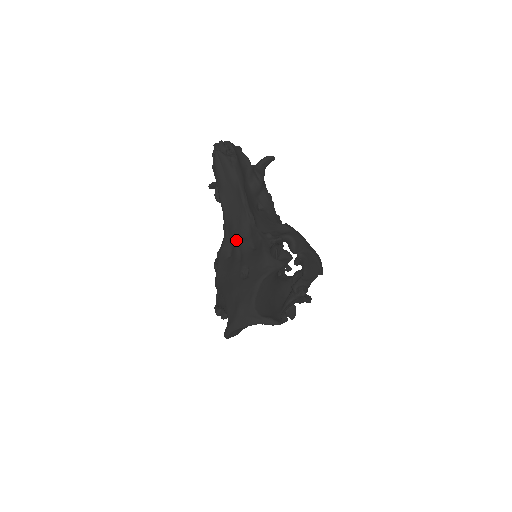
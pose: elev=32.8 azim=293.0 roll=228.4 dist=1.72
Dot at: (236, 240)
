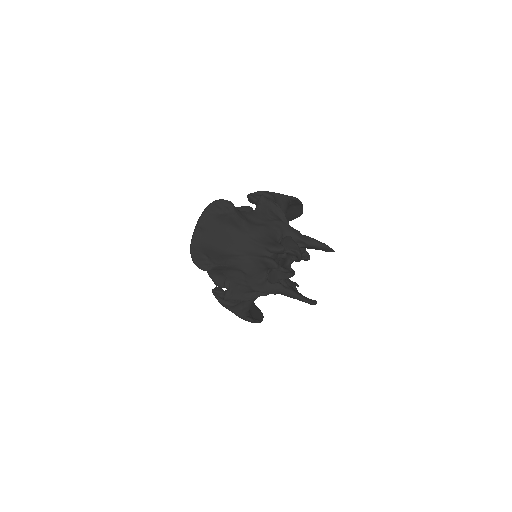
Dot at: occluded
